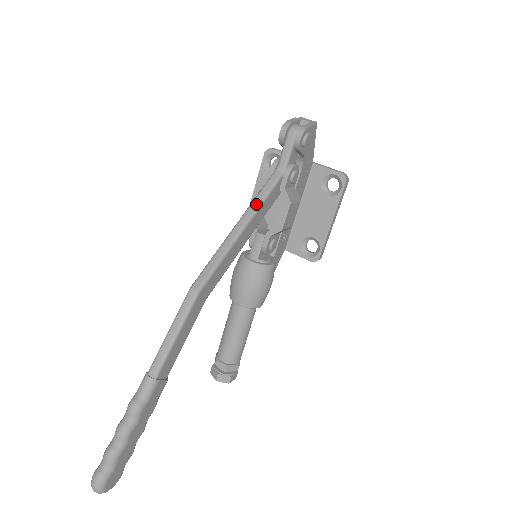
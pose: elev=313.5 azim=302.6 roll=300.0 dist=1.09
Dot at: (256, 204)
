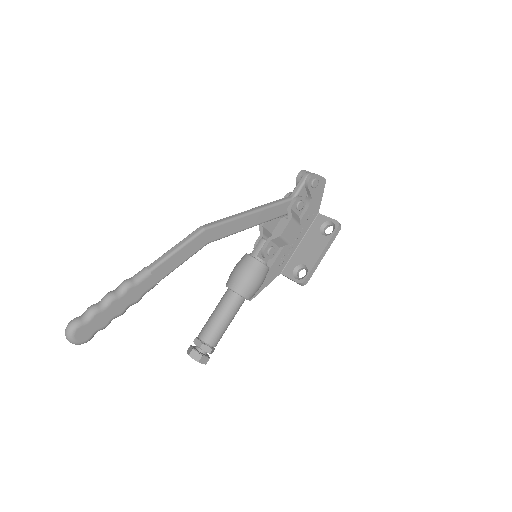
Dot at: (267, 205)
